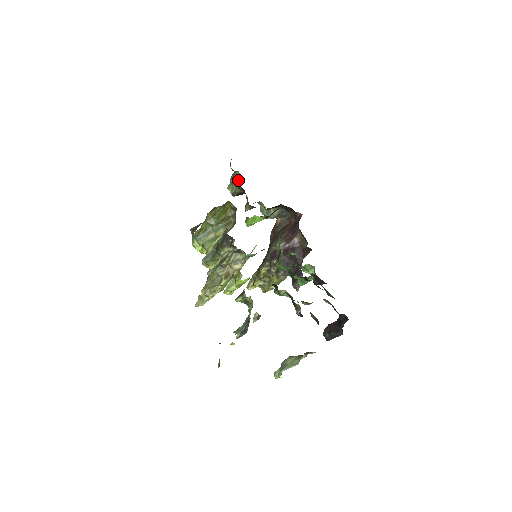
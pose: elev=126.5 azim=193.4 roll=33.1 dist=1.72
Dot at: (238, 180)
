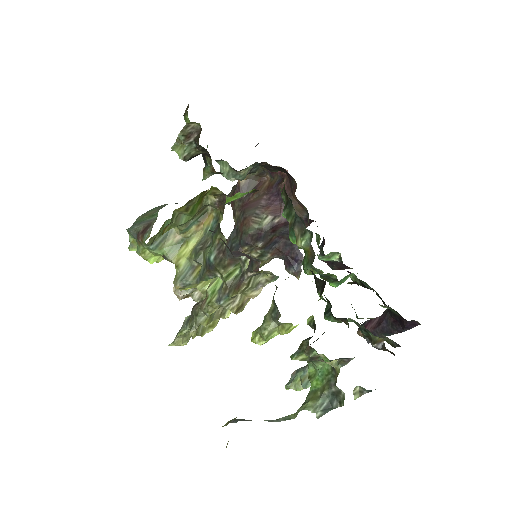
Dot at: (197, 137)
